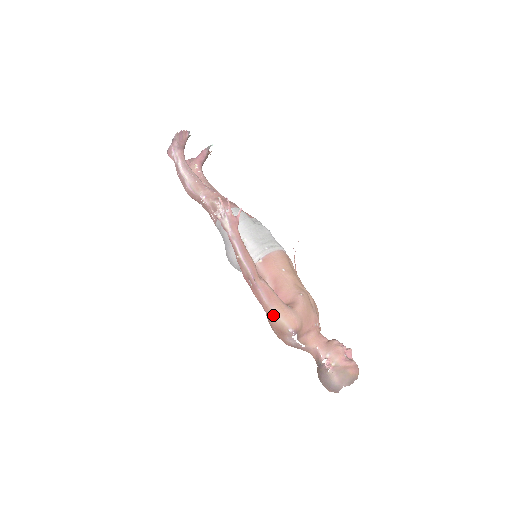
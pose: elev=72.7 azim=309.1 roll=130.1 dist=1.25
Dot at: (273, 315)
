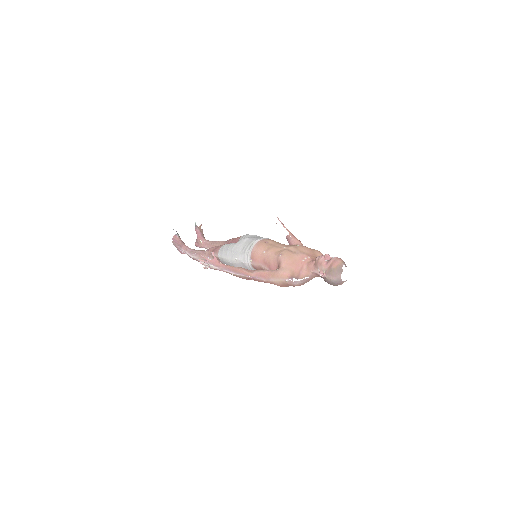
Dot at: (274, 282)
